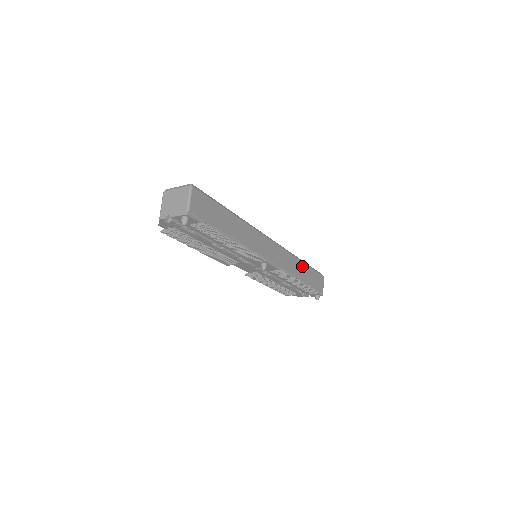
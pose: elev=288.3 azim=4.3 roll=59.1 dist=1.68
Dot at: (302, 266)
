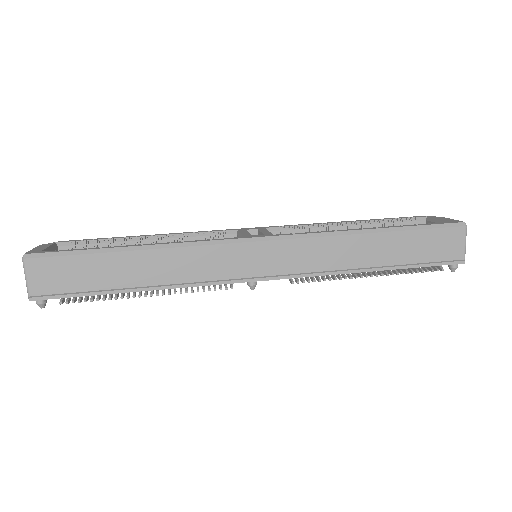
Dot at: (371, 241)
